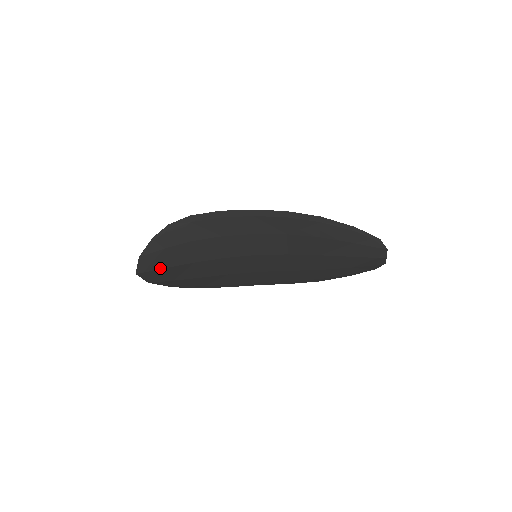
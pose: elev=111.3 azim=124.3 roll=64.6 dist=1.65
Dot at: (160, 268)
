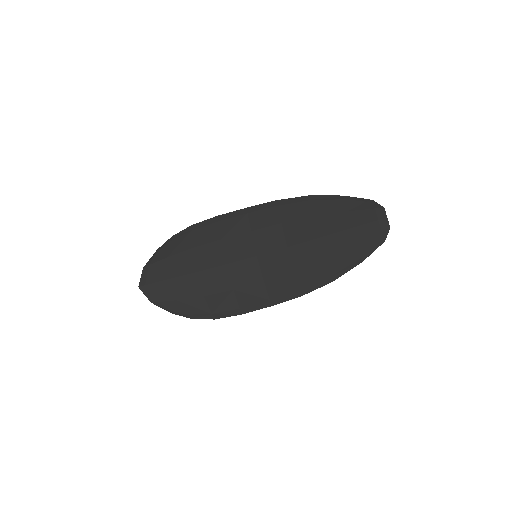
Dot at: (162, 280)
